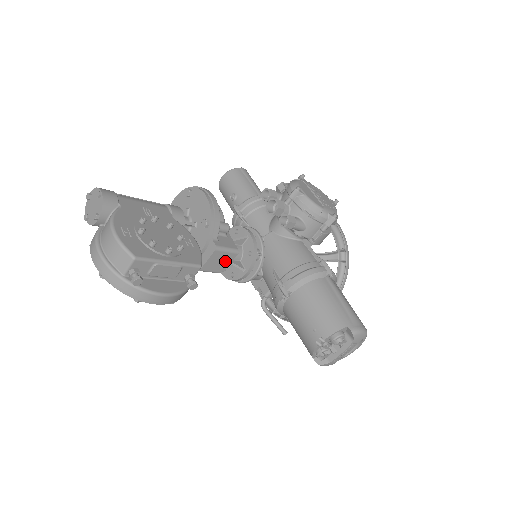
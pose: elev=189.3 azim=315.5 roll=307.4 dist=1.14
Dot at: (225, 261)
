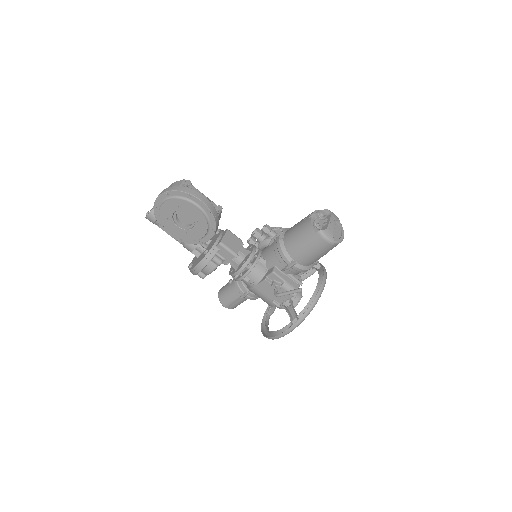
Dot at: (236, 244)
